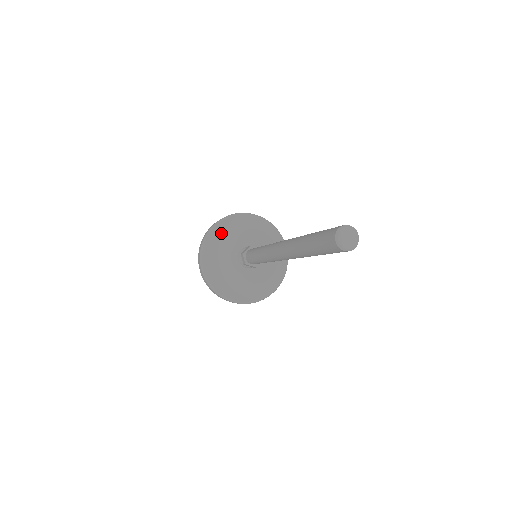
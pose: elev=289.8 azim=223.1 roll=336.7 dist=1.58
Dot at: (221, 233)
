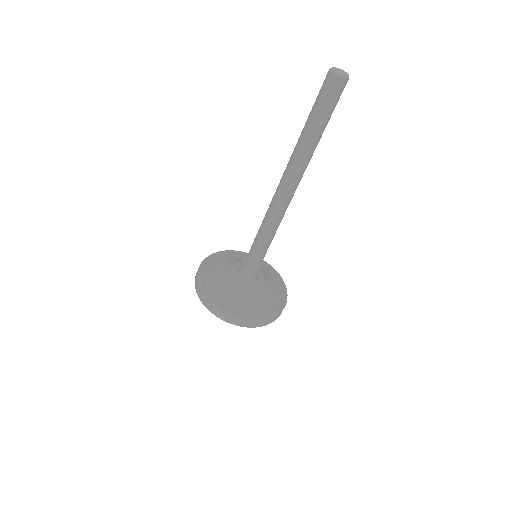
Dot at: (210, 280)
